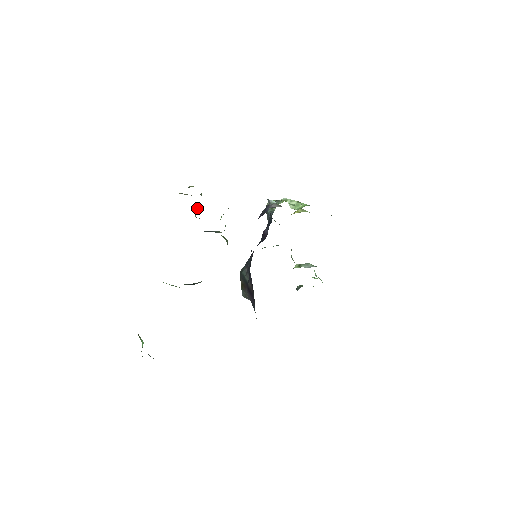
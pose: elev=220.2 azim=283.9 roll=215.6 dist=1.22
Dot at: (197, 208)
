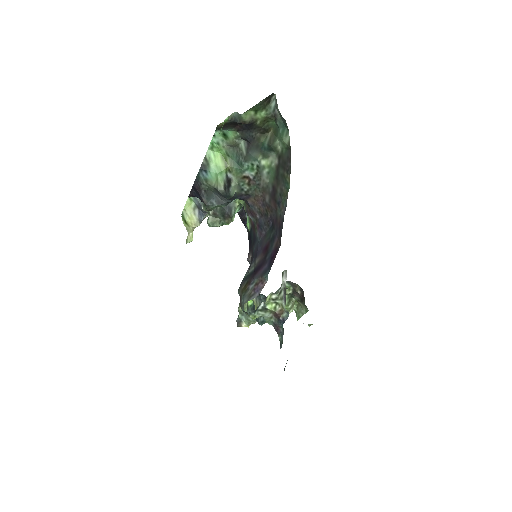
Dot at: occluded
